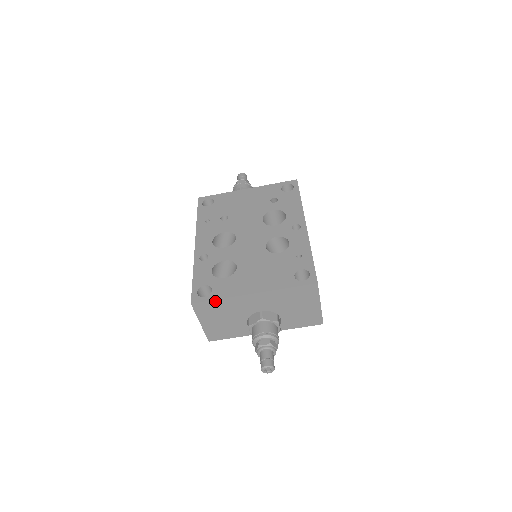
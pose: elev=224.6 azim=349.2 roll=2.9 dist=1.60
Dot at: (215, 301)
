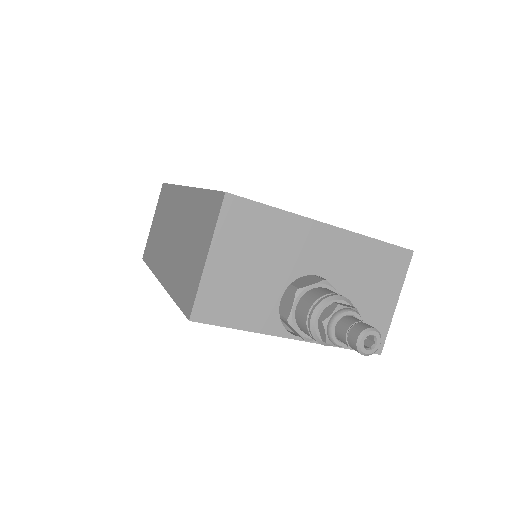
Dot at: (266, 209)
